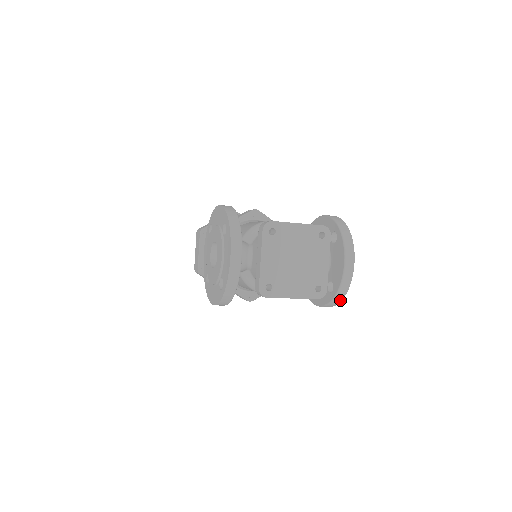
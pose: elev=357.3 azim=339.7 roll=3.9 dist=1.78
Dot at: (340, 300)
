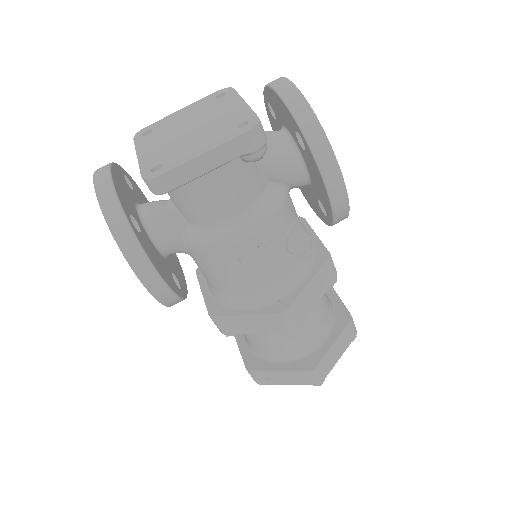
Dot at: (321, 134)
